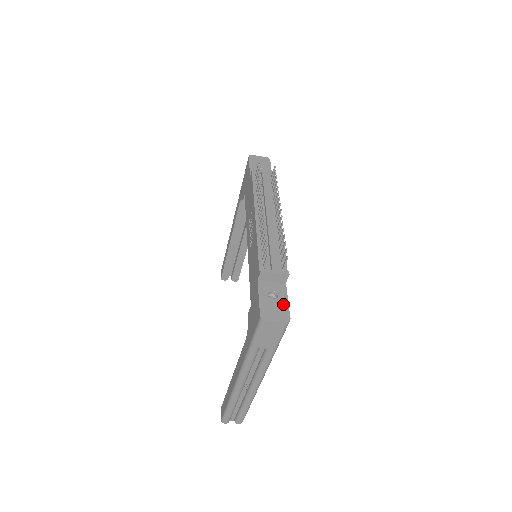
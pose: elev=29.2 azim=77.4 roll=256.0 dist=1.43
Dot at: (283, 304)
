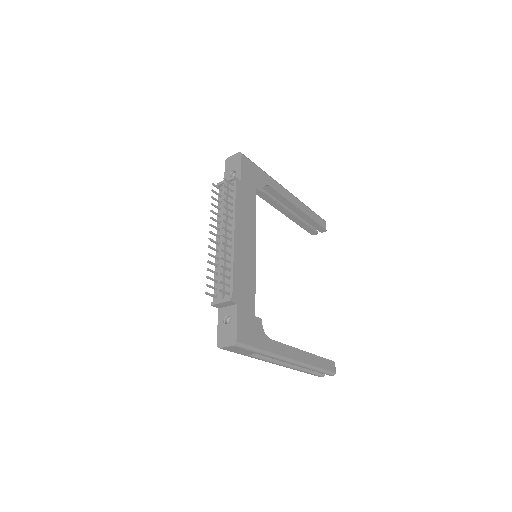
Dot at: (233, 327)
